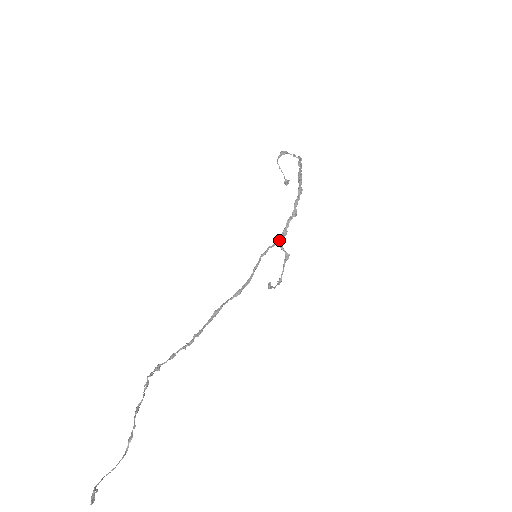
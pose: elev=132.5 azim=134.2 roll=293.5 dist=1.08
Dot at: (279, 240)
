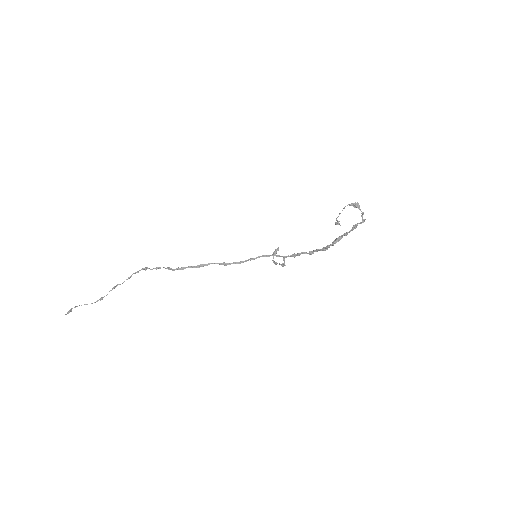
Dot at: (284, 257)
